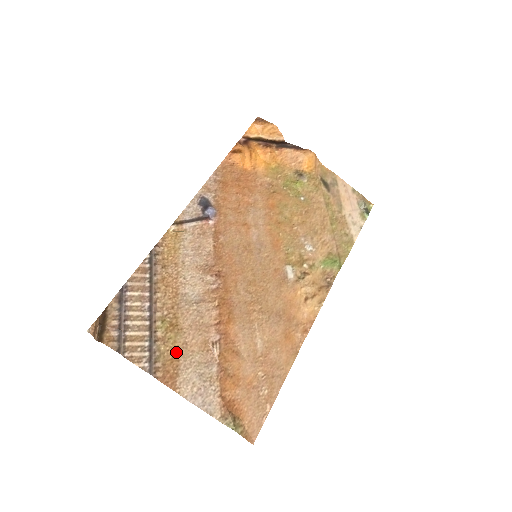
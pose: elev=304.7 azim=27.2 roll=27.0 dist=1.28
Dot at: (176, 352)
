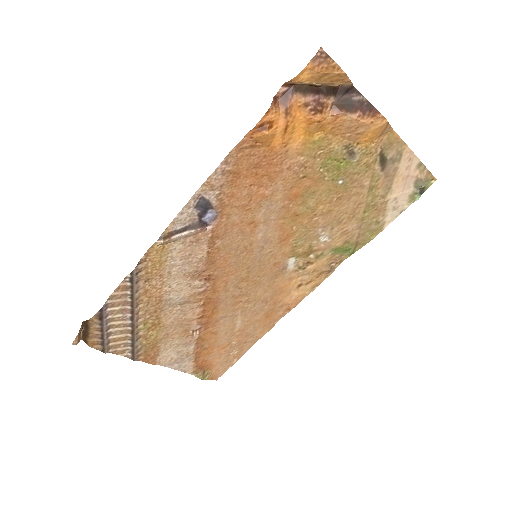
Dot at: (157, 342)
